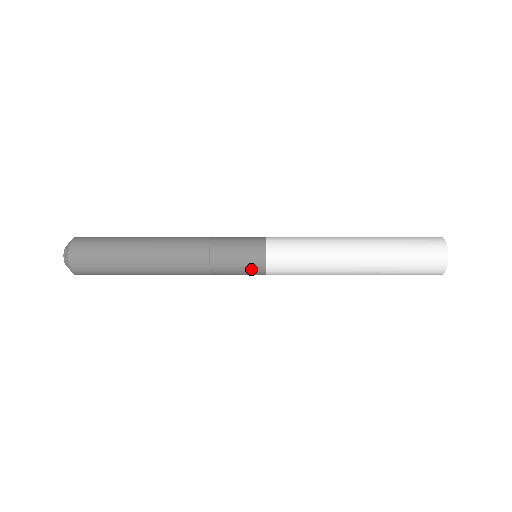
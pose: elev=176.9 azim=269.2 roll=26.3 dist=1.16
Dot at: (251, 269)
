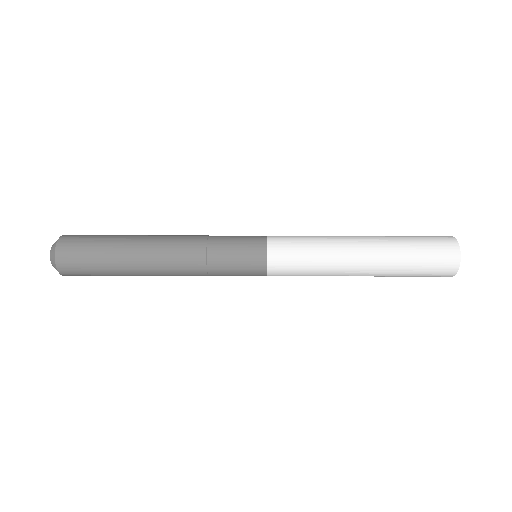
Dot at: (251, 273)
